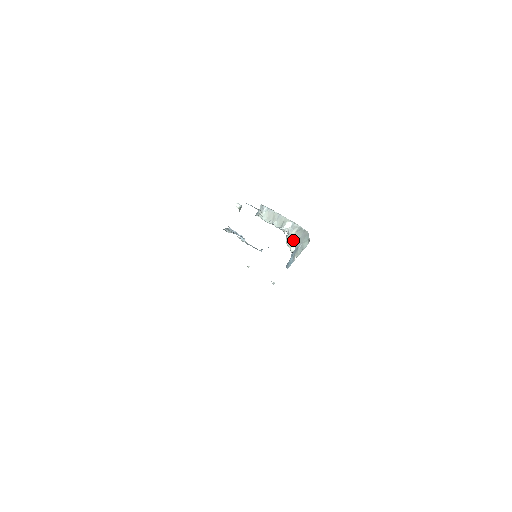
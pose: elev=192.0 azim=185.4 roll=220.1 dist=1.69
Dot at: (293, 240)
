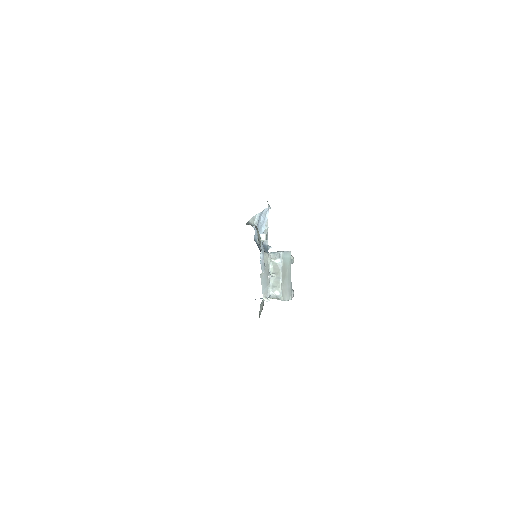
Dot at: occluded
